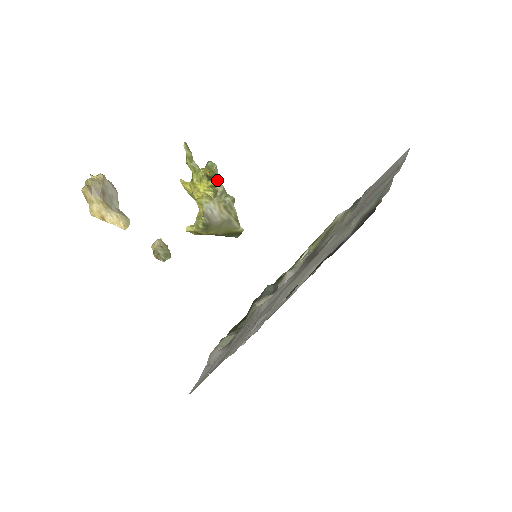
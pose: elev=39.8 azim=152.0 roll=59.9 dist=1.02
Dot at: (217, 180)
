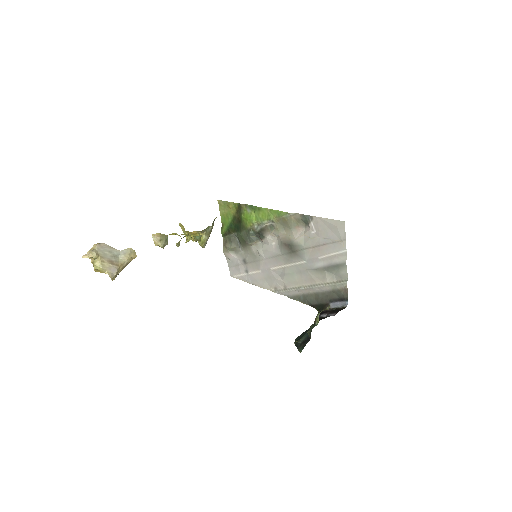
Dot at: (201, 232)
